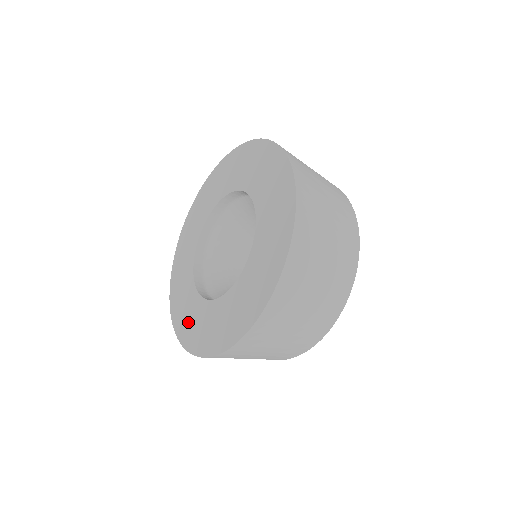
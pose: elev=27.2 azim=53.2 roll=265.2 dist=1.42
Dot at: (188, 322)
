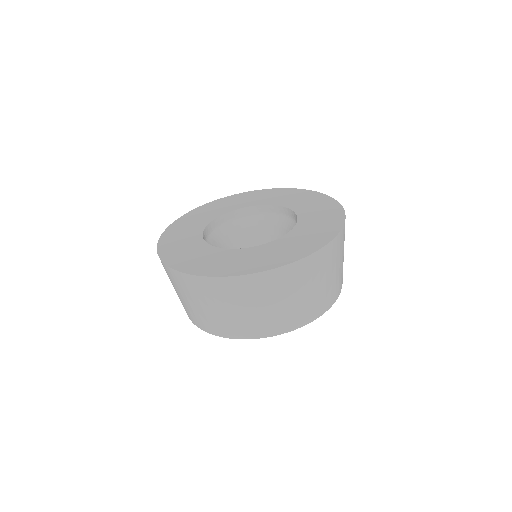
Dot at: (242, 262)
